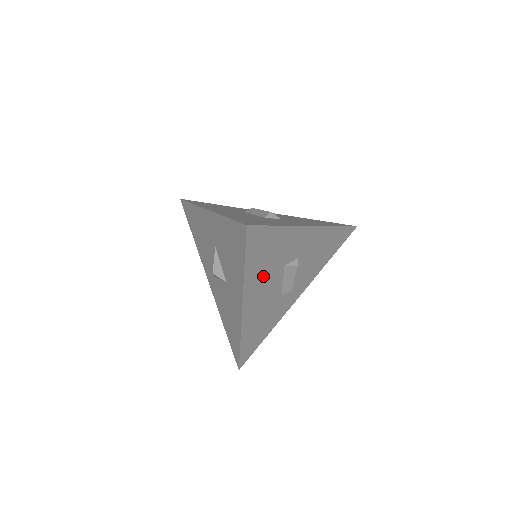
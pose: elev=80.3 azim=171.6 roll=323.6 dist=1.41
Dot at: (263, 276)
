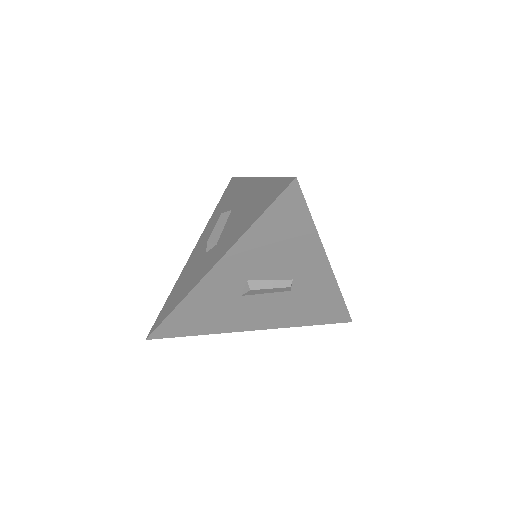
Dot at: (230, 316)
